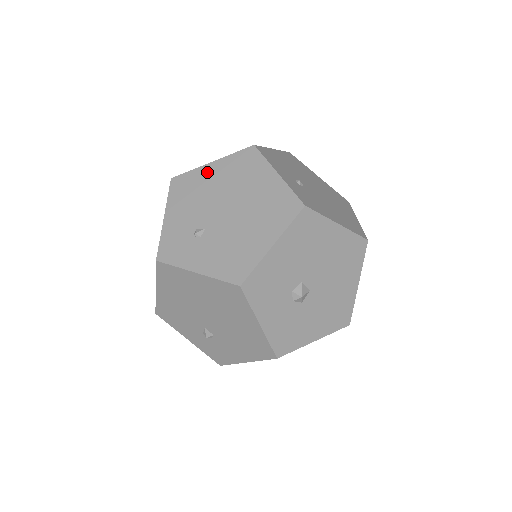
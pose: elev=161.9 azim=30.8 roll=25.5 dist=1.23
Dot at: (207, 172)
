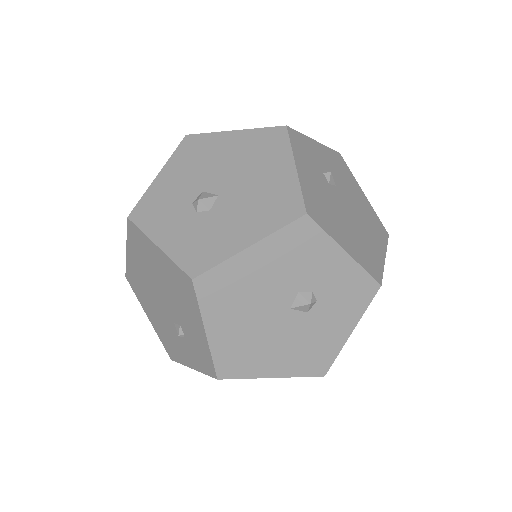
Dot at: occluded
